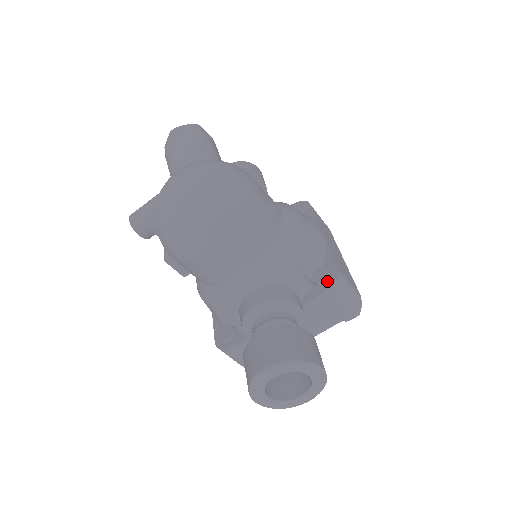
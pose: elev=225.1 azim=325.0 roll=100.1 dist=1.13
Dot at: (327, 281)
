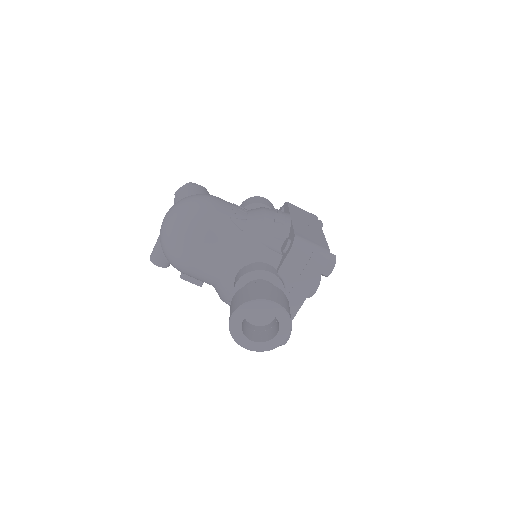
Dot at: (289, 247)
